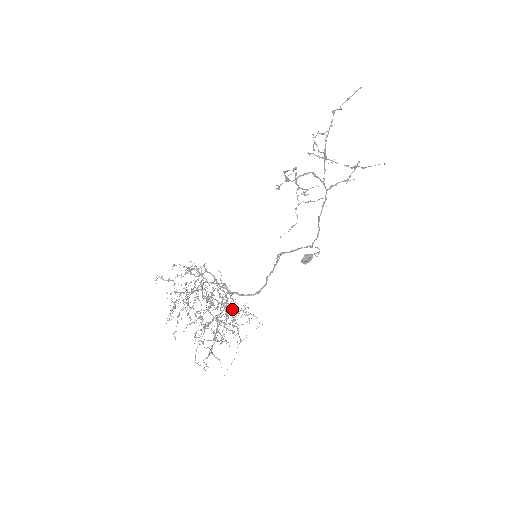
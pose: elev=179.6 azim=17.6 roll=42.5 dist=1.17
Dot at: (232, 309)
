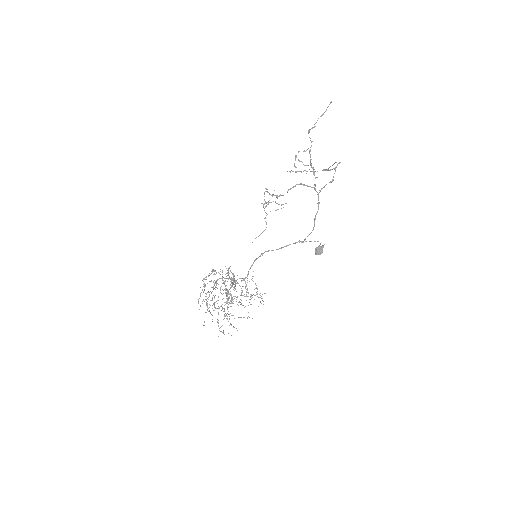
Dot at: occluded
